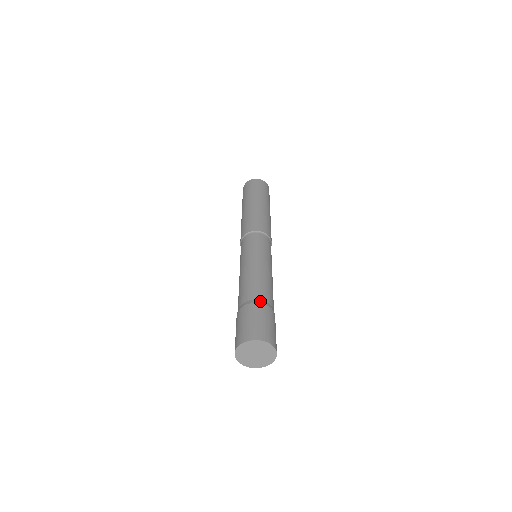
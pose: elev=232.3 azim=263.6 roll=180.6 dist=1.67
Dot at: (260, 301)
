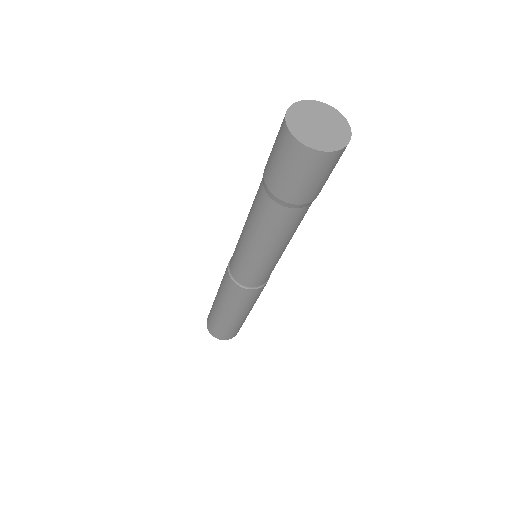
Dot at: occluded
